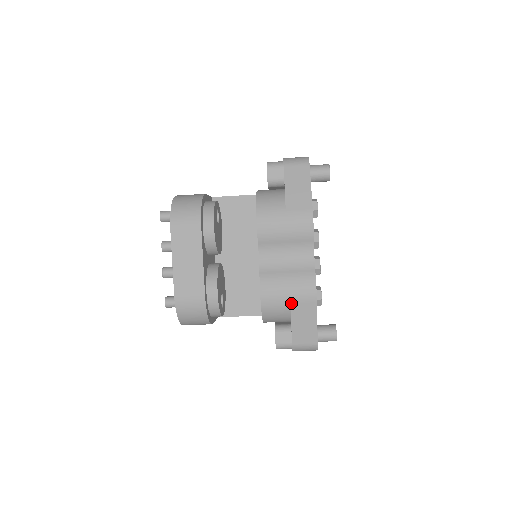
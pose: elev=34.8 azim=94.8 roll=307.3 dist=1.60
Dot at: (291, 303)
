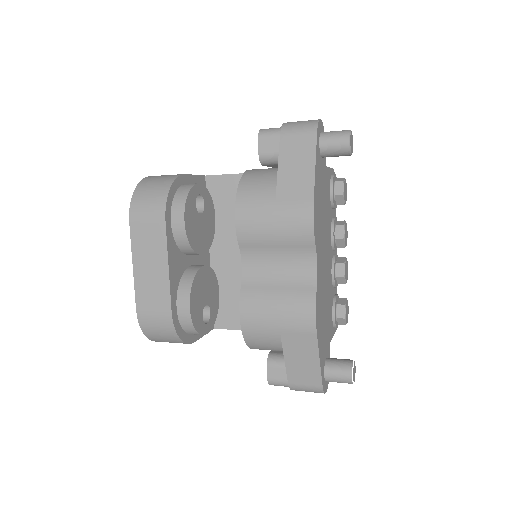
Dot at: (281, 332)
